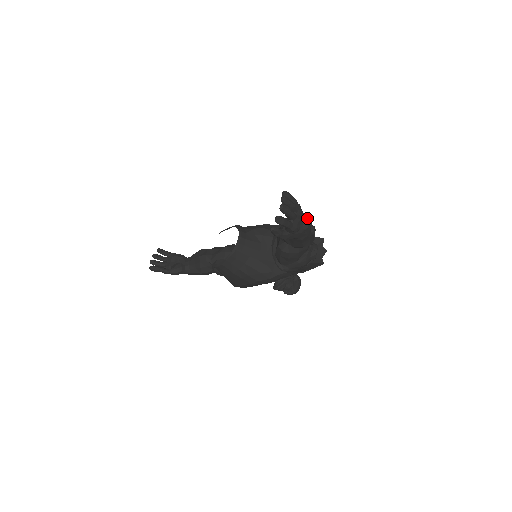
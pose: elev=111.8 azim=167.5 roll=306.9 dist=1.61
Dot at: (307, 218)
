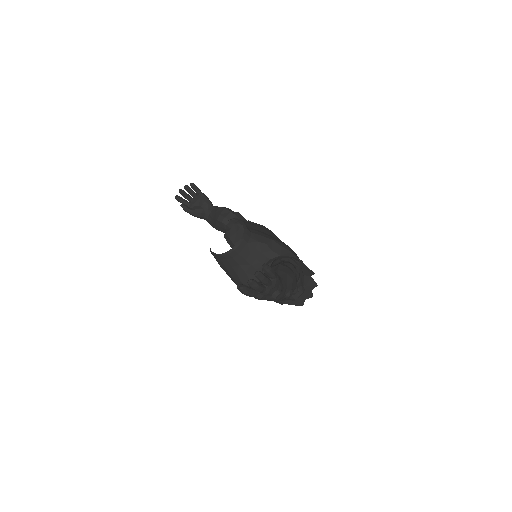
Dot at: (279, 292)
